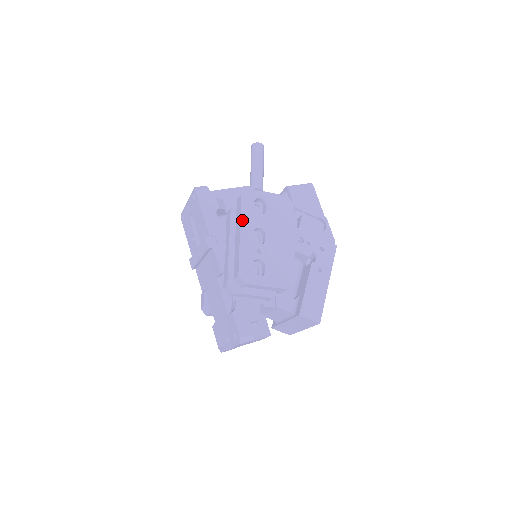
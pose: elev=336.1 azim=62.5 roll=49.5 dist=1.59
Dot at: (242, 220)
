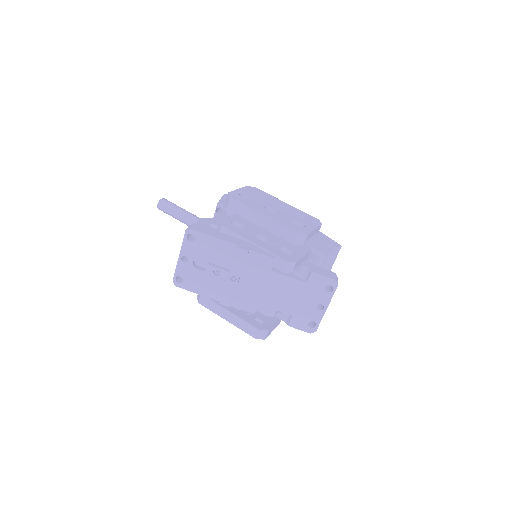
Dot at: (253, 208)
